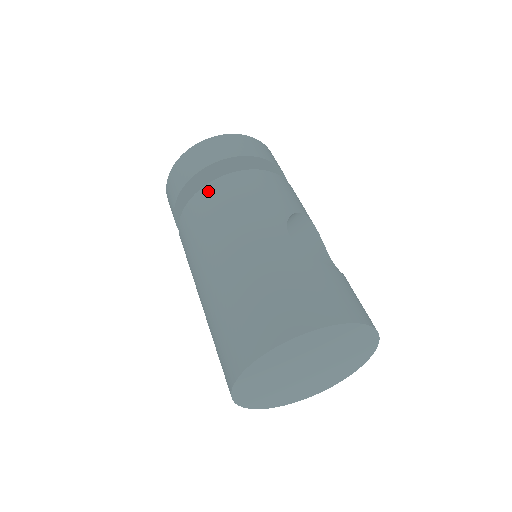
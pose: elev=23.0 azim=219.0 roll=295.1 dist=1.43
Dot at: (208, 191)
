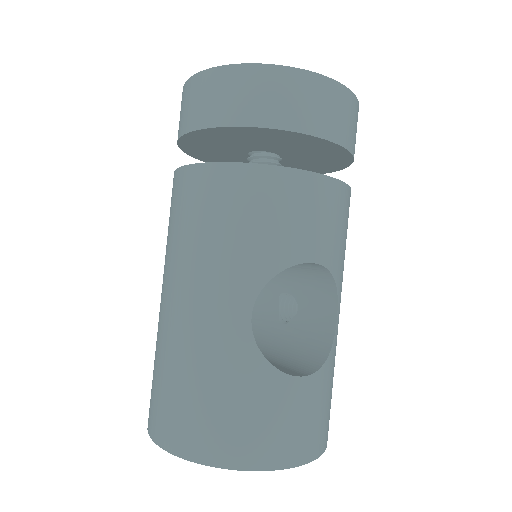
Dot at: (192, 178)
